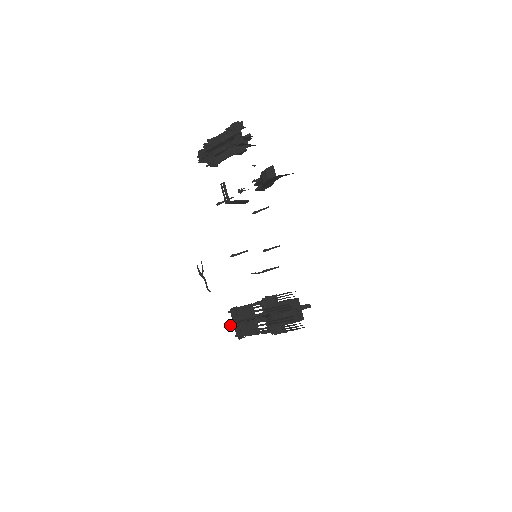
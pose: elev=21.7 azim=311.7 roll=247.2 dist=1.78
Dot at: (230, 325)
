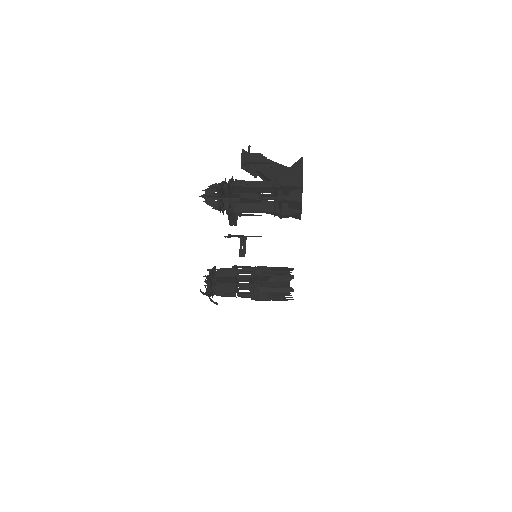
Dot at: (213, 292)
